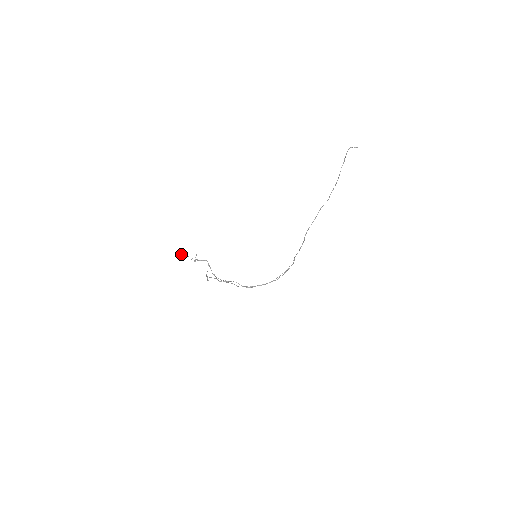
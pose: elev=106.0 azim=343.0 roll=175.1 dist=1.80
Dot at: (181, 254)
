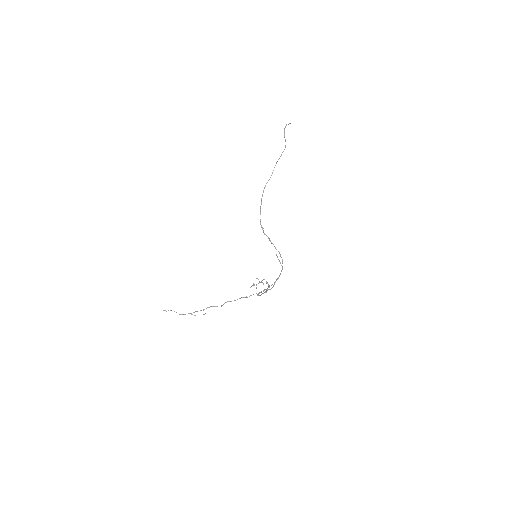
Dot at: occluded
